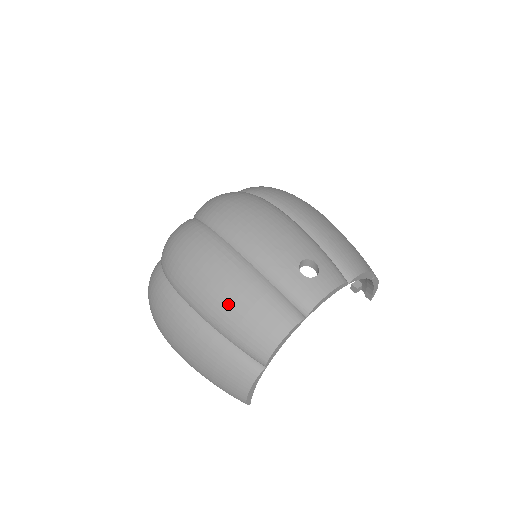
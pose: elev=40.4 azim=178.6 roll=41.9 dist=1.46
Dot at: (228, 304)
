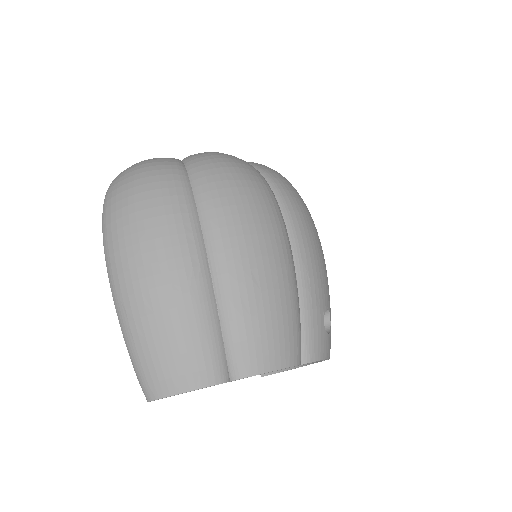
Dot at: (260, 285)
